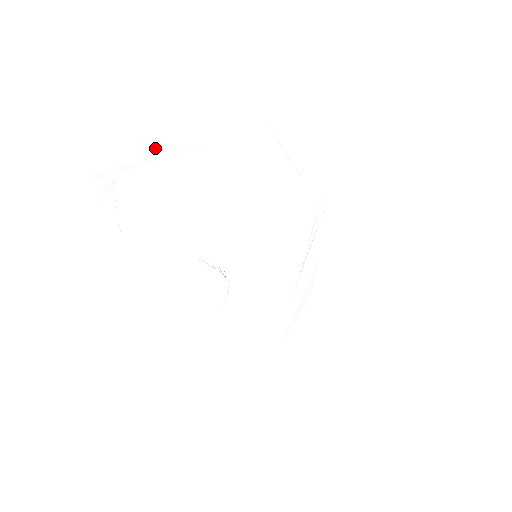
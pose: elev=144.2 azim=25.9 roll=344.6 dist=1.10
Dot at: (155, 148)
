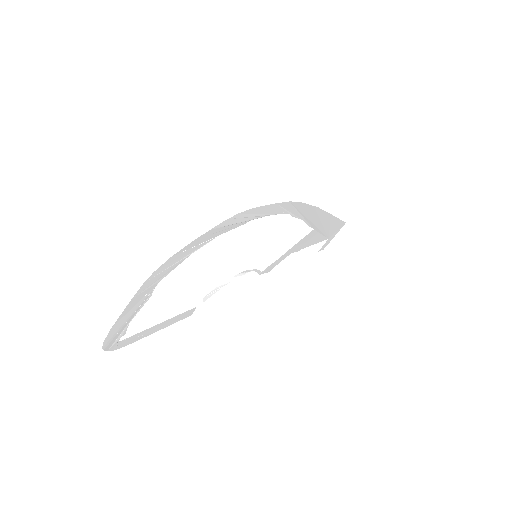
Dot at: (121, 323)
